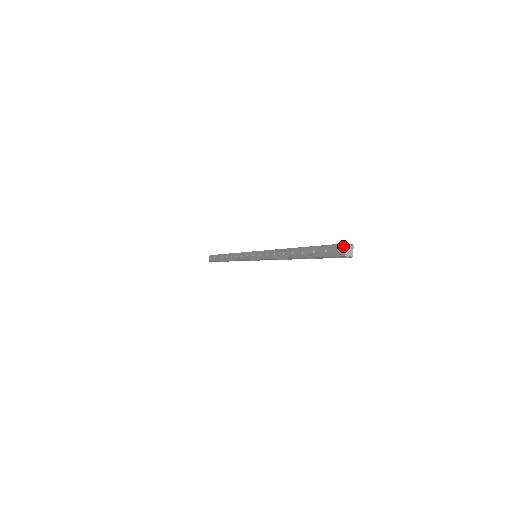
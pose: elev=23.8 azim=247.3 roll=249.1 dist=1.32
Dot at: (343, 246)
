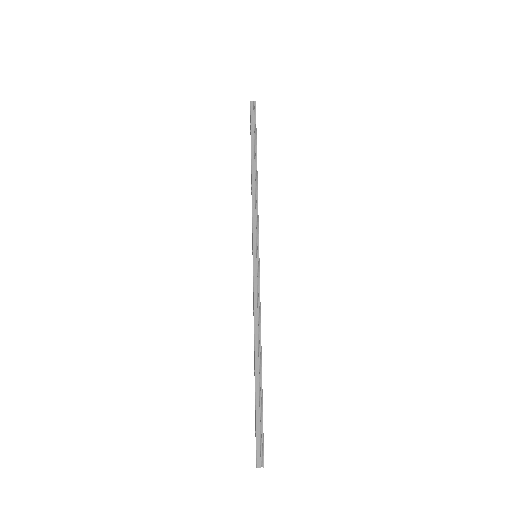
Dot at: (256, 463)
